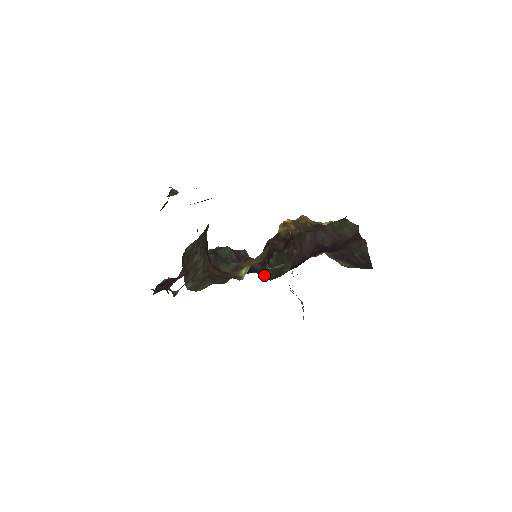
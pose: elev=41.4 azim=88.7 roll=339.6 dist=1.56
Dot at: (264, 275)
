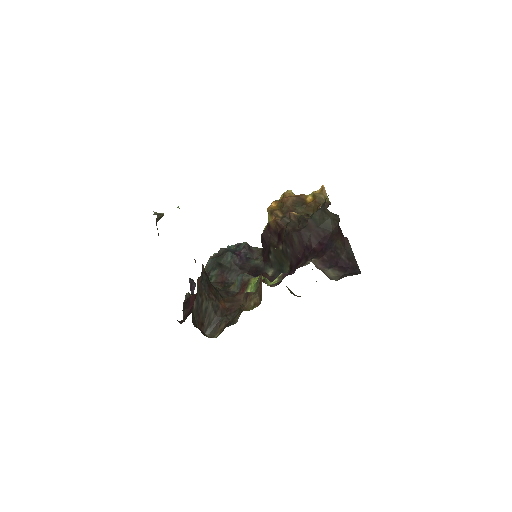
Dot at: (269, 278)
